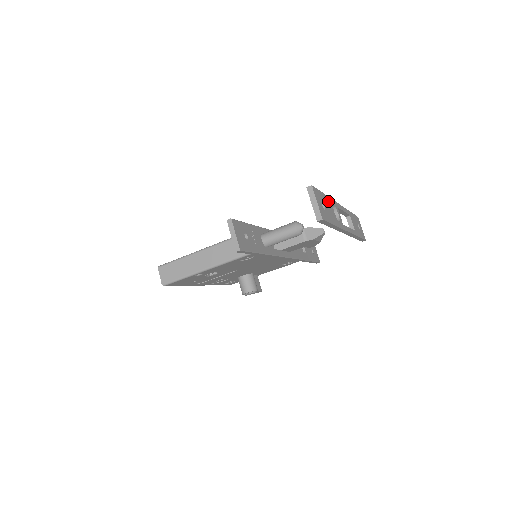
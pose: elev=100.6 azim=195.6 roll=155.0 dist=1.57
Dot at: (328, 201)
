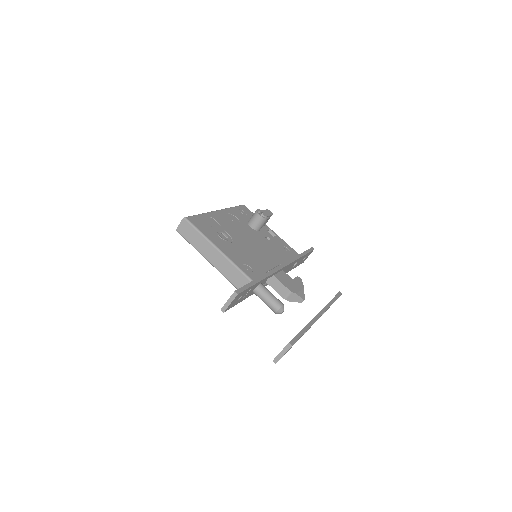
Dot at: occluded
